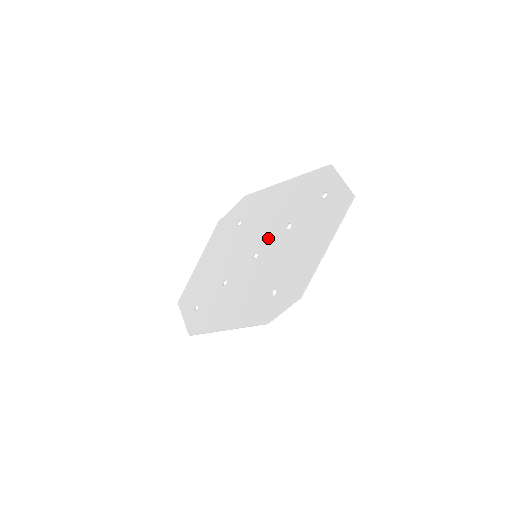
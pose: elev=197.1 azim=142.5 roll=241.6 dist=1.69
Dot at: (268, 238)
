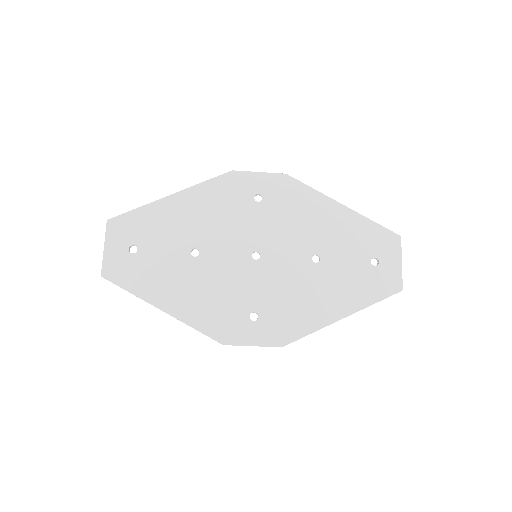
Dot at: (285, 250)
